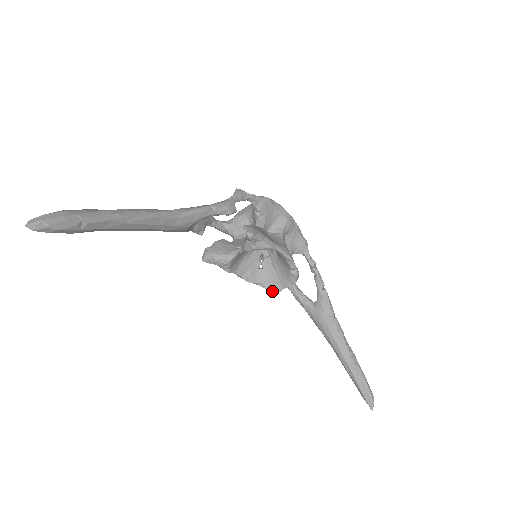
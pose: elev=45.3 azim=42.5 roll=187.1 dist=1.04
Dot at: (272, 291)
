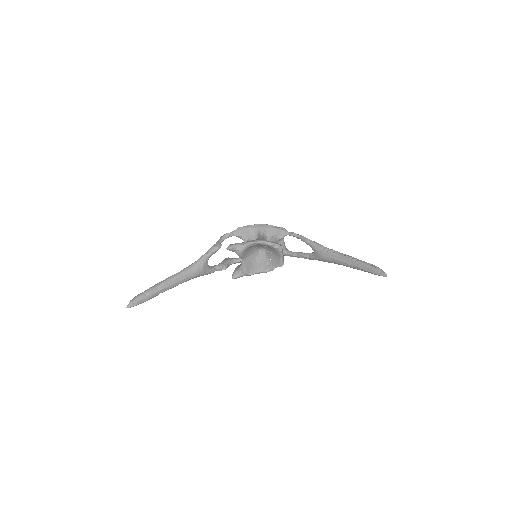
Dot at: (281, 265)
